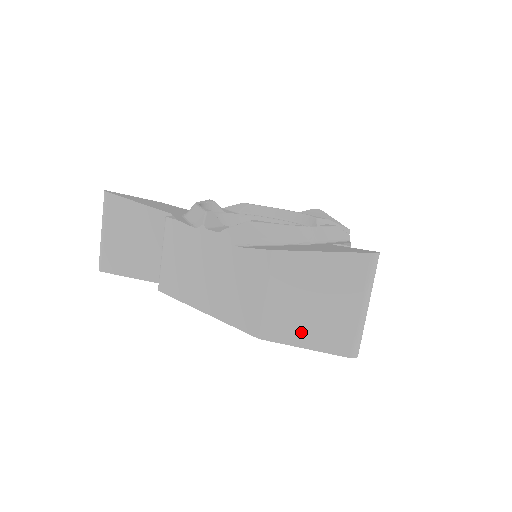
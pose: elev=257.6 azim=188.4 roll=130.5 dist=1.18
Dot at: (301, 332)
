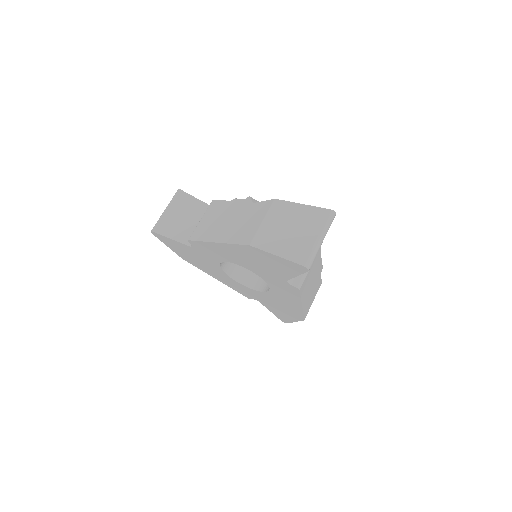
Dot at: (277, 245)
